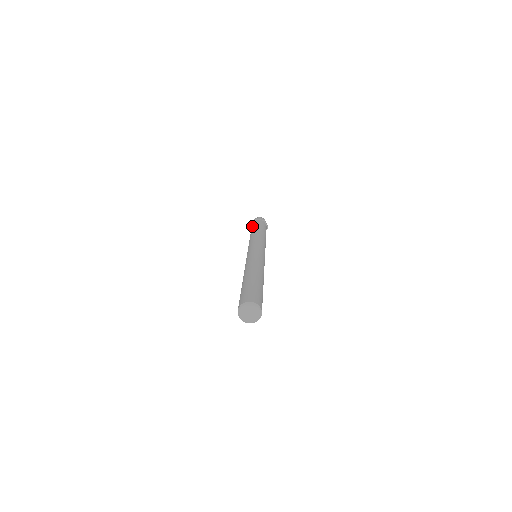
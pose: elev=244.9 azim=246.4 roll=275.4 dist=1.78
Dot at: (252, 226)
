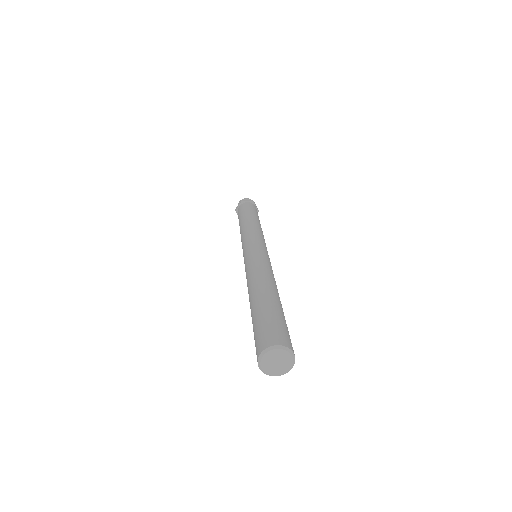
Dot at: (239, 212)
